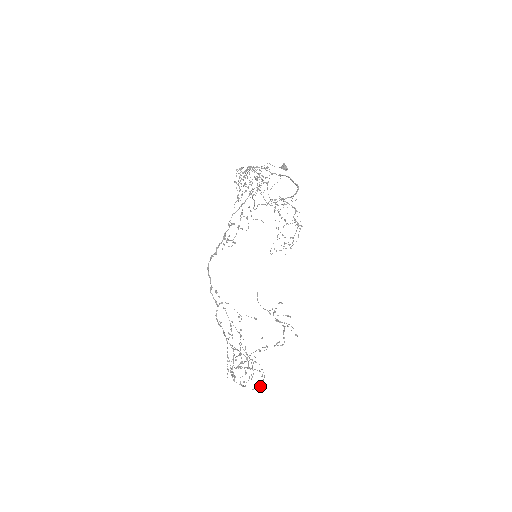
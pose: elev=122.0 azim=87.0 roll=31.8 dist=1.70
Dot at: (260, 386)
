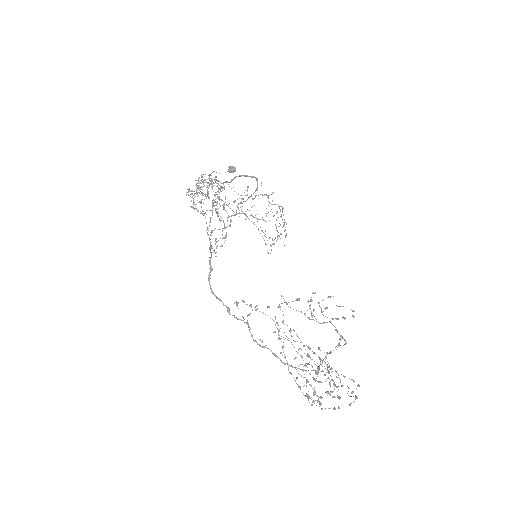
Dot at: (355, 395)
